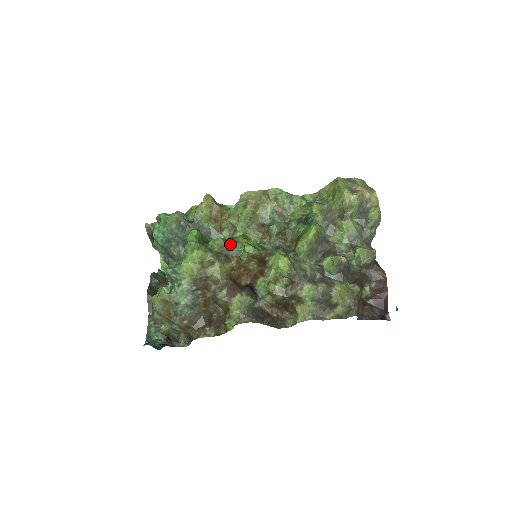
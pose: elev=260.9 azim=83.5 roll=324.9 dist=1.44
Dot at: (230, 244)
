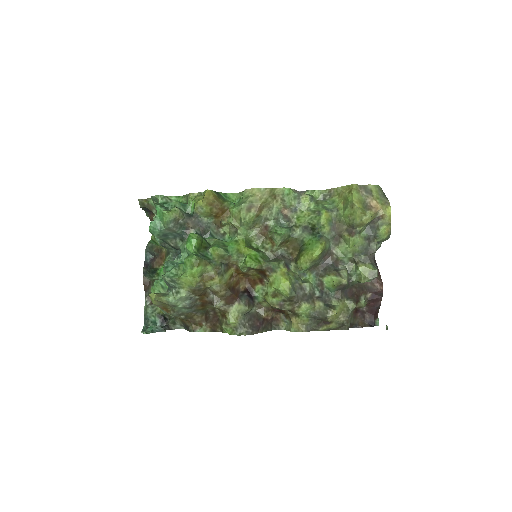
Dot at: (231, 254)
